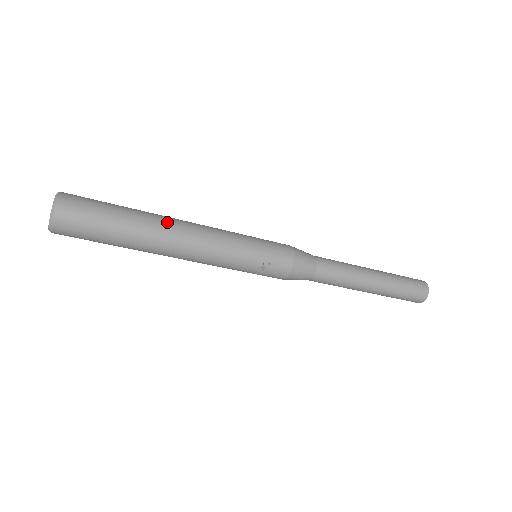
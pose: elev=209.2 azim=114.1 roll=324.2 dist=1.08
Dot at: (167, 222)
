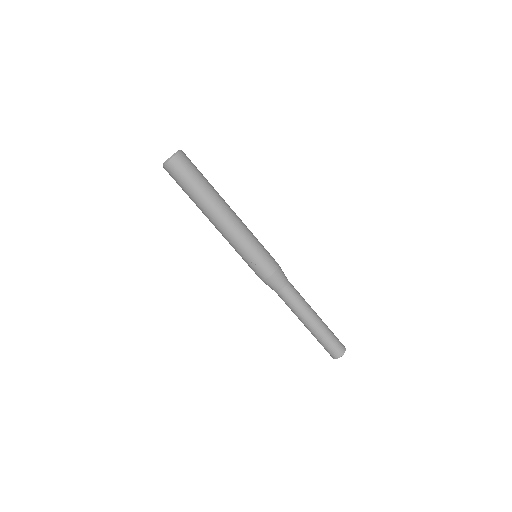
Dot at: (222, 202)
